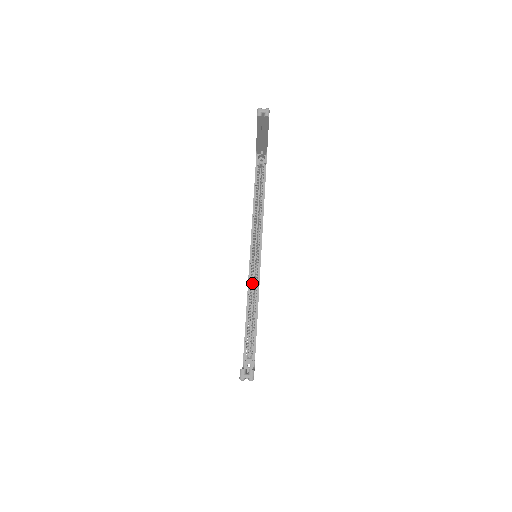
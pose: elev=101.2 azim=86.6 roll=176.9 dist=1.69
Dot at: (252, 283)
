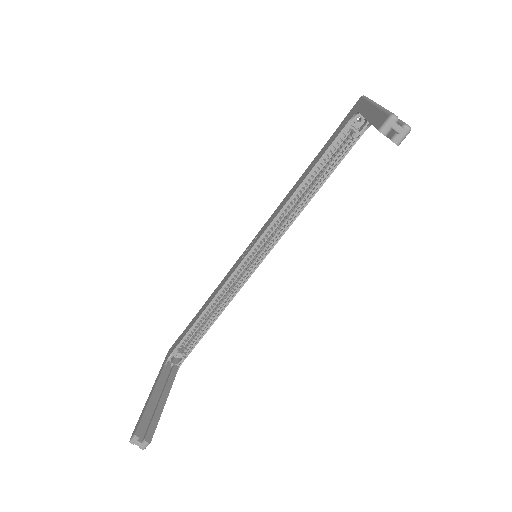
Dot at: (231, 283)
